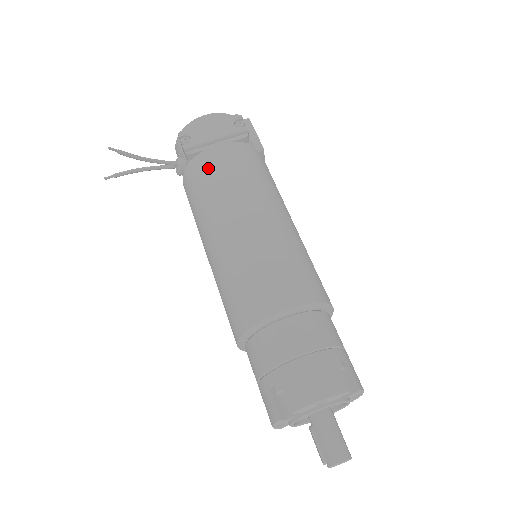
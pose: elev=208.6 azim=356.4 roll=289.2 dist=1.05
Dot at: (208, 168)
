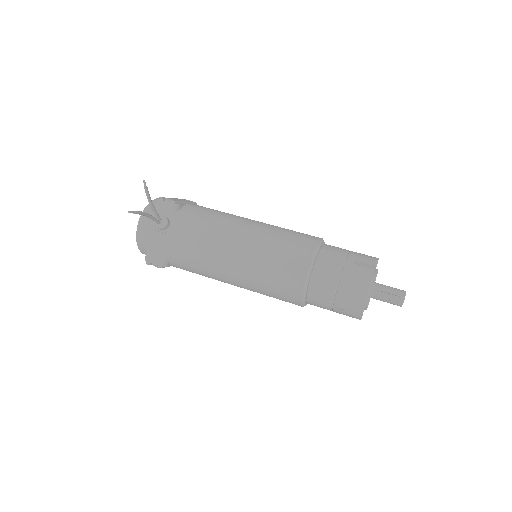
Dot at: (199, 209)
